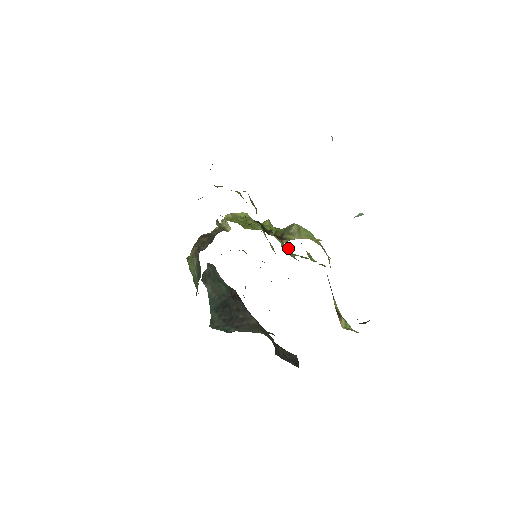
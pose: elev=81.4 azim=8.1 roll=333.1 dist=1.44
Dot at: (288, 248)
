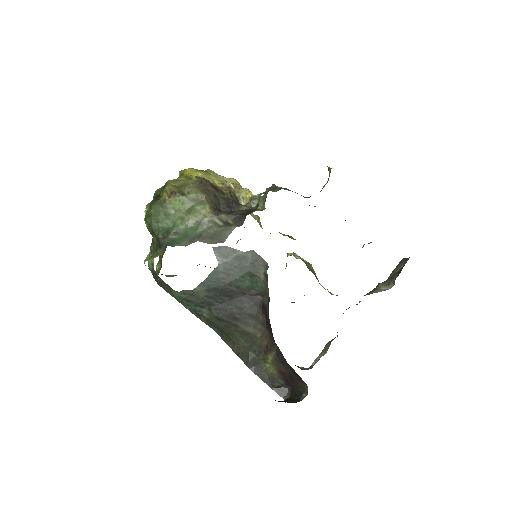
Dot at: occluded
